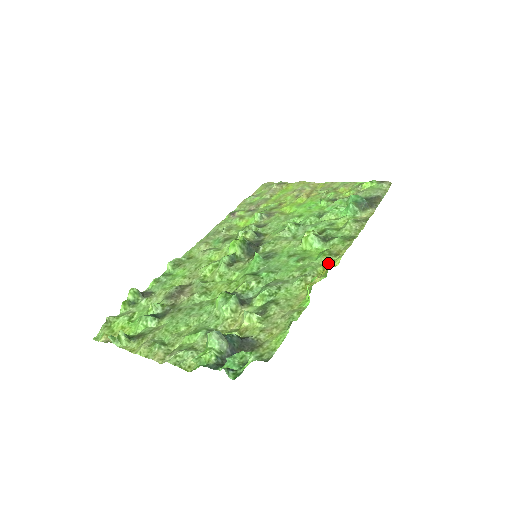
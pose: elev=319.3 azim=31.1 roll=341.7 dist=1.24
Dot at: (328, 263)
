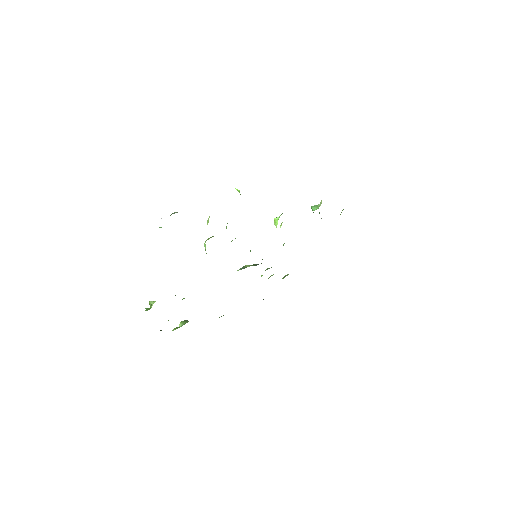
Dot at: occluded
